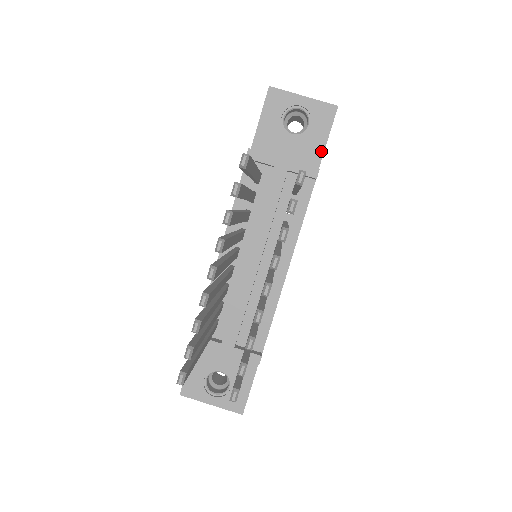
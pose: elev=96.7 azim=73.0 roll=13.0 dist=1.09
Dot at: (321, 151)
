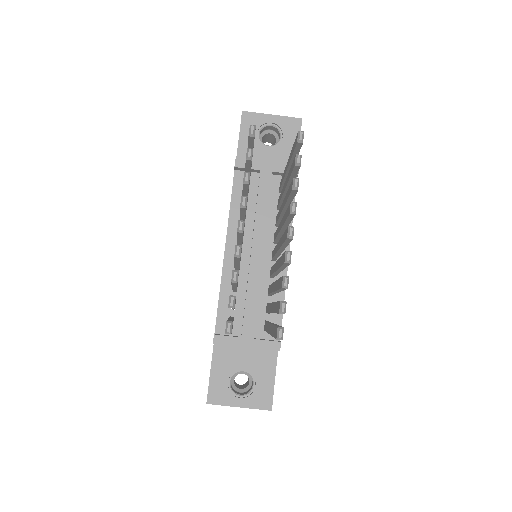
Dot at: occluded
